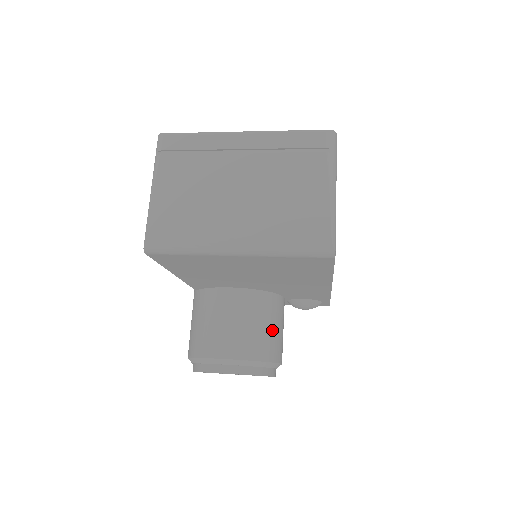
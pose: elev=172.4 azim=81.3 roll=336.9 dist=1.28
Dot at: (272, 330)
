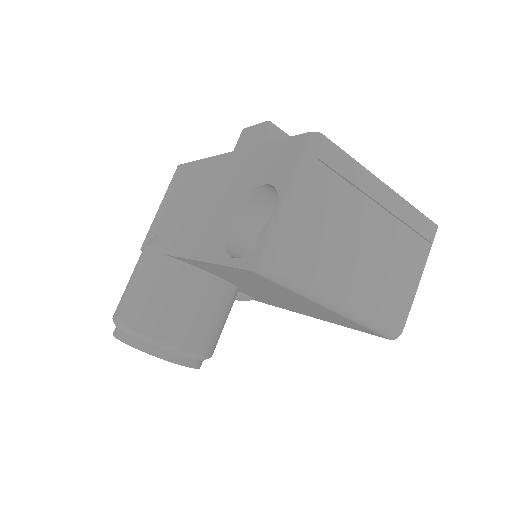
Dot at: occluded
